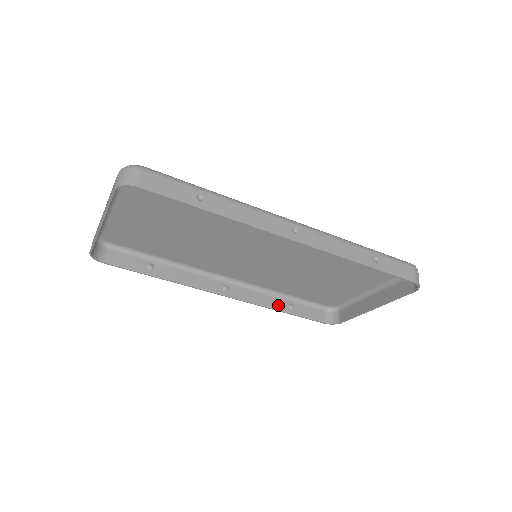
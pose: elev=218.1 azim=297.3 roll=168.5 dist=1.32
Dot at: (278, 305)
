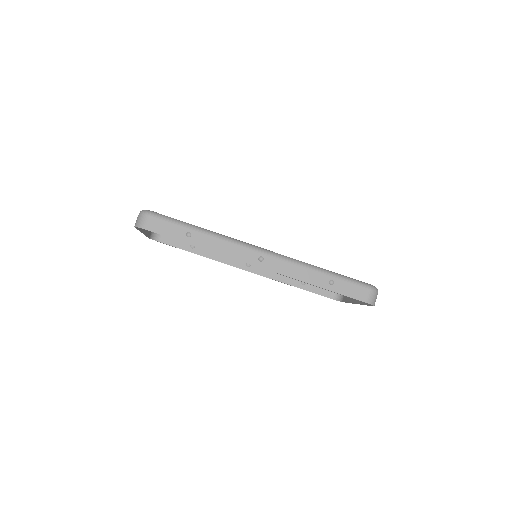
Dot at: (291, 281)
